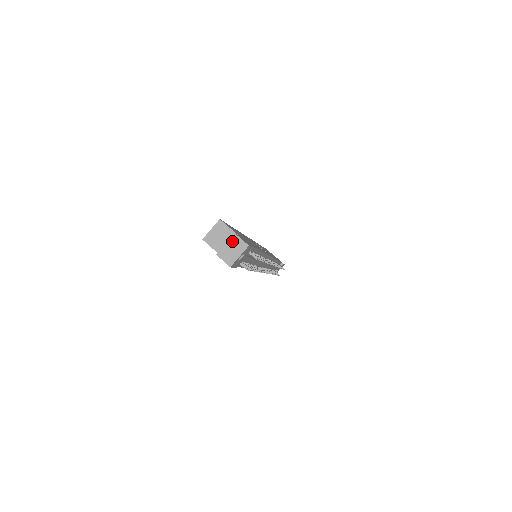
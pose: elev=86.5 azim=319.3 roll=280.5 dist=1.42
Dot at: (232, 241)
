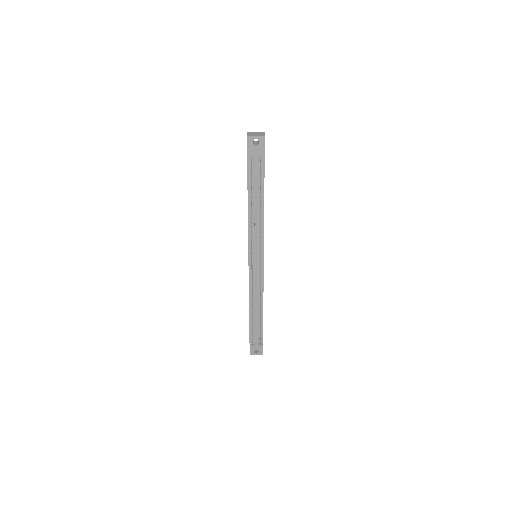
Dot at: (260, 133)
